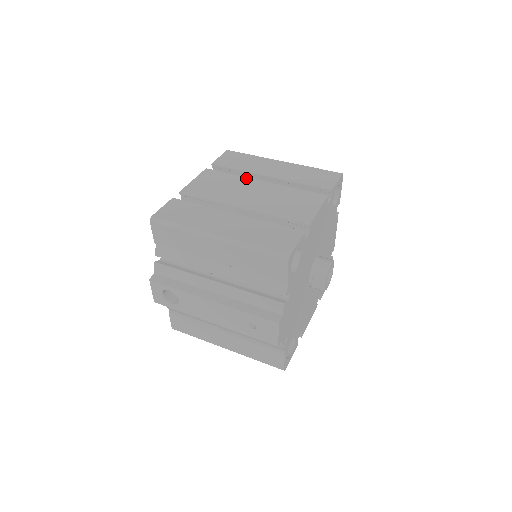
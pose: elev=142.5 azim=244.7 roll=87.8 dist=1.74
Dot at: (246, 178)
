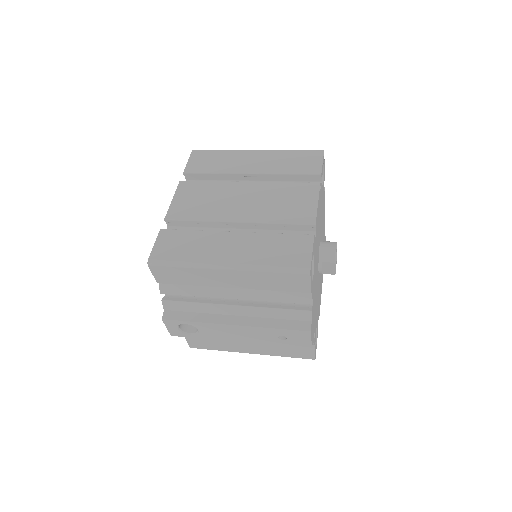
Dot at: (227, 183)
